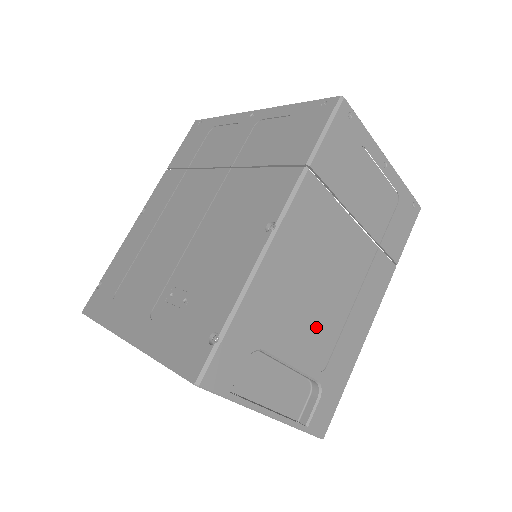
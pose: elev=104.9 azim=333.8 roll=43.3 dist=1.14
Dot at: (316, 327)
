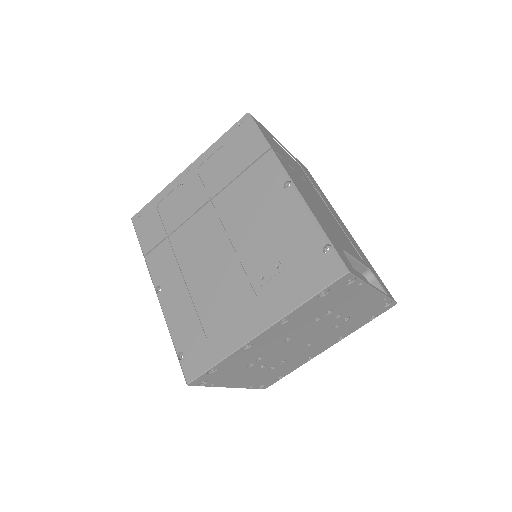
Dot at: (342, 237)
